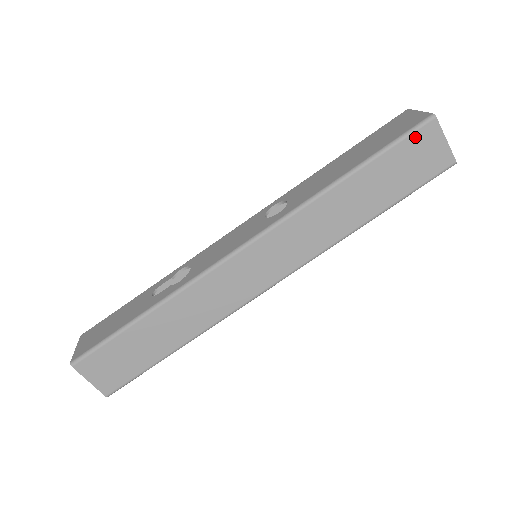
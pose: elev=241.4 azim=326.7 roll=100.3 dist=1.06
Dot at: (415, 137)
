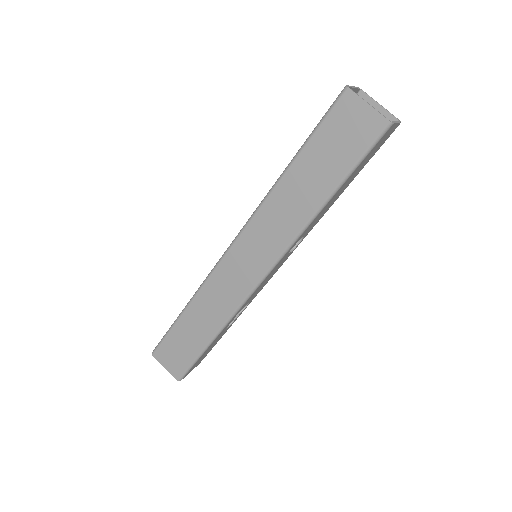
Dot at: (335, 113)
